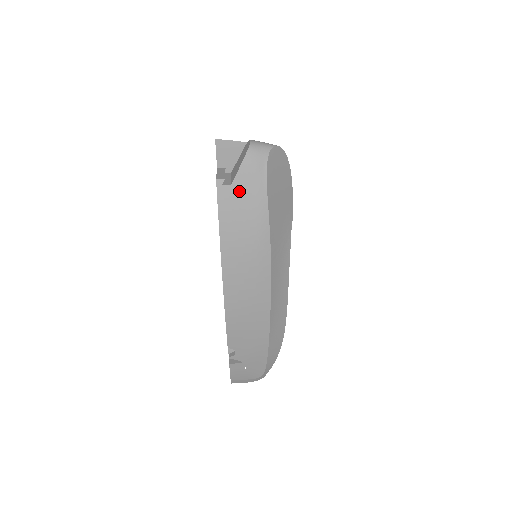
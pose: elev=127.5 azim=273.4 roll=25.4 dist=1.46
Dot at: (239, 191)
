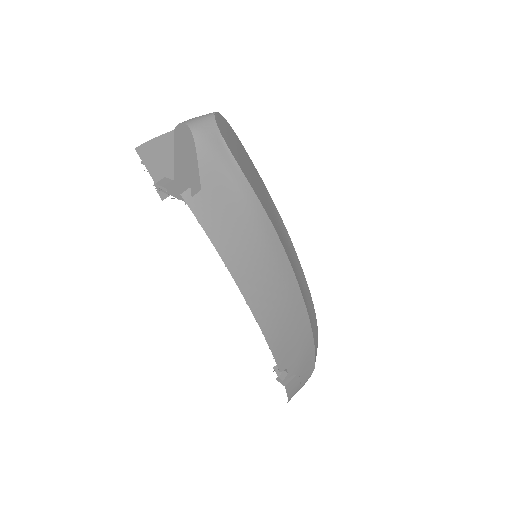
Dot at: (214, 192)
